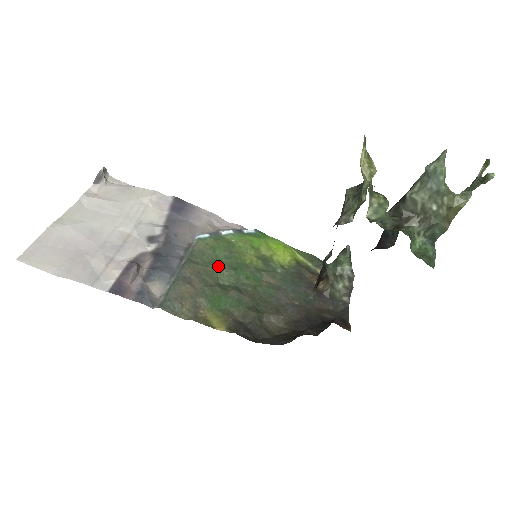
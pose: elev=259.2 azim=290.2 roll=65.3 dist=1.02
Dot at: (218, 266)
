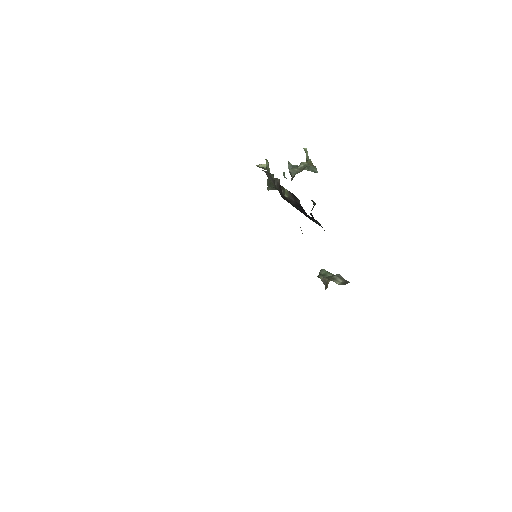
Dot at: occluded
